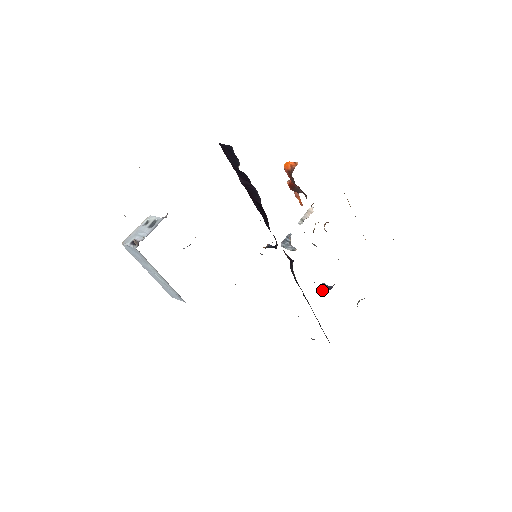
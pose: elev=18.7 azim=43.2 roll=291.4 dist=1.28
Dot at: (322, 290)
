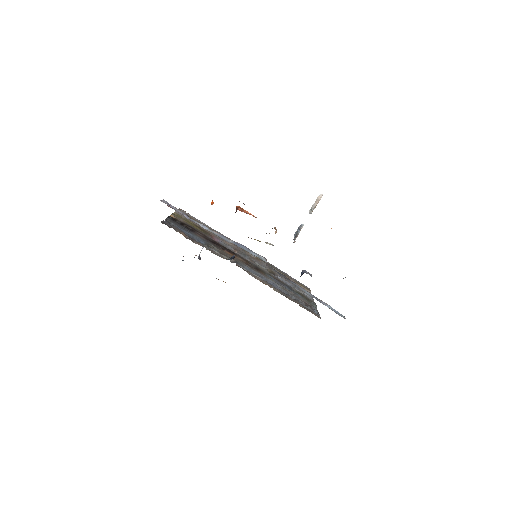
Dot at: occluded
